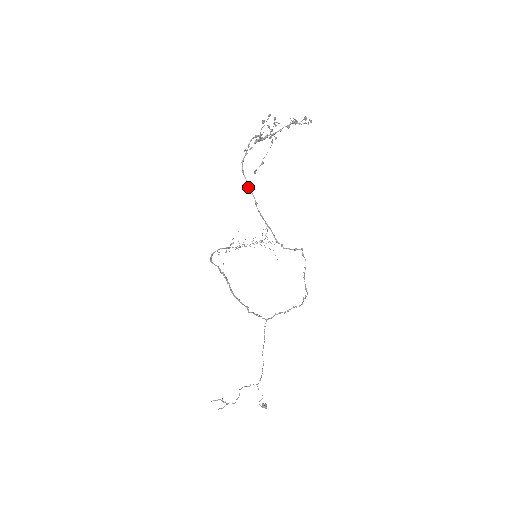
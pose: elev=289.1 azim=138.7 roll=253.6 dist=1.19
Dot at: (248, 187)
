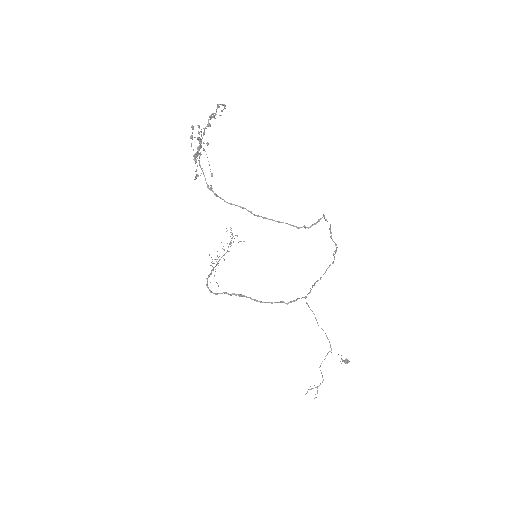
Dot at: (231, 204)
